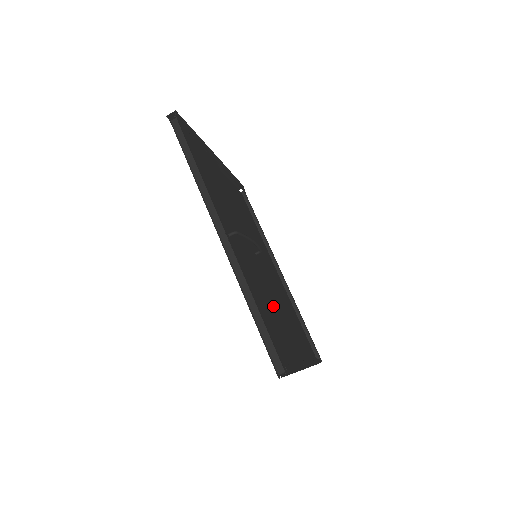
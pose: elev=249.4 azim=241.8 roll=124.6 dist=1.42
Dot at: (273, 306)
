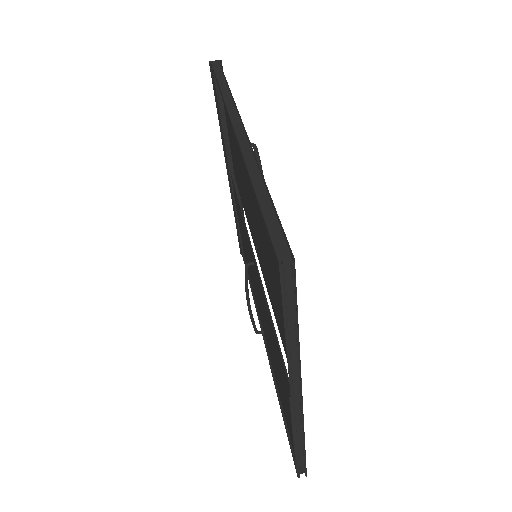
Dot at: occluded
